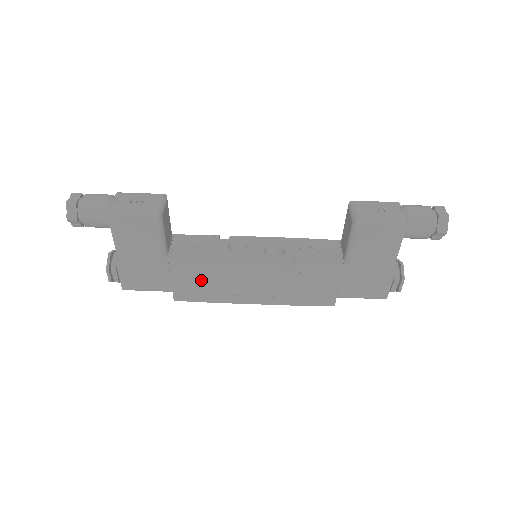
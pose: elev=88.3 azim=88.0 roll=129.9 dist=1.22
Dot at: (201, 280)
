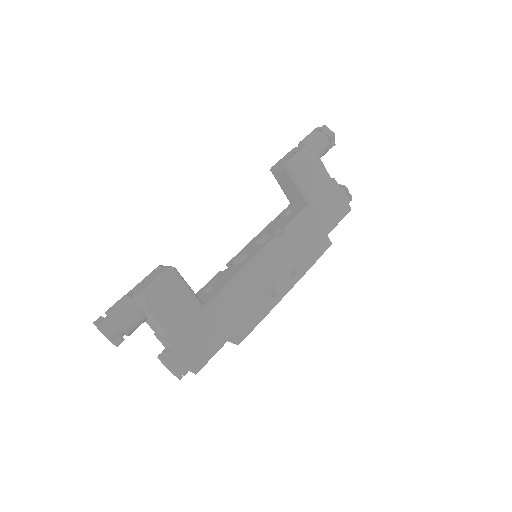
Dot at: (241, 303)
